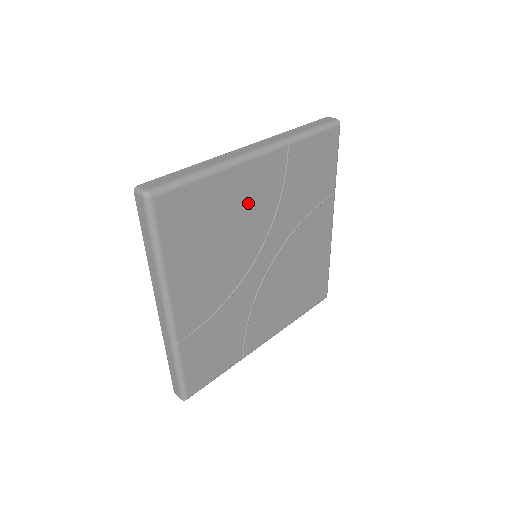
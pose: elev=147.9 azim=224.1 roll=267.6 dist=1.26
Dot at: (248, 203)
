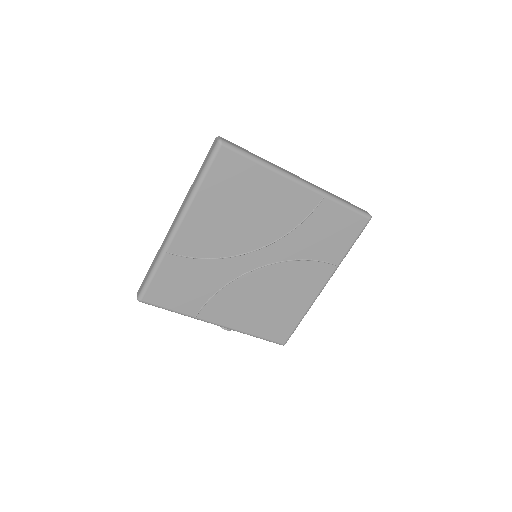
Dot at: (273, 207)
